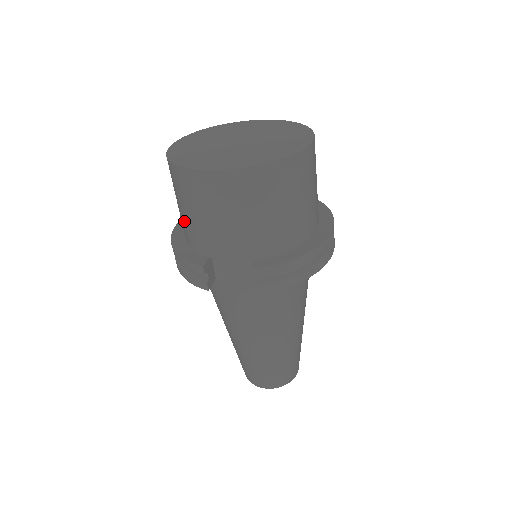
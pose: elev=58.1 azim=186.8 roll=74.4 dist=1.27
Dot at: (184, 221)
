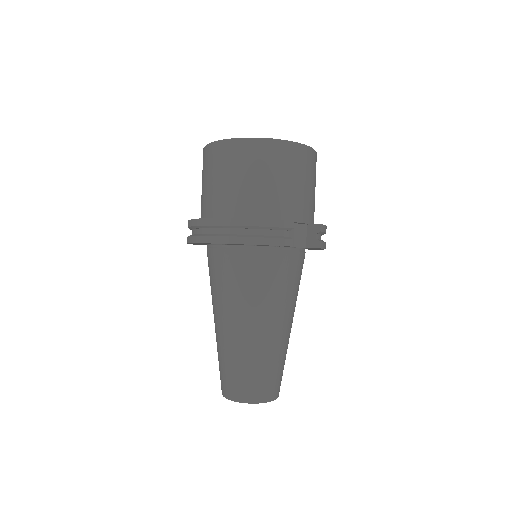
Dot at: (256, 193)
